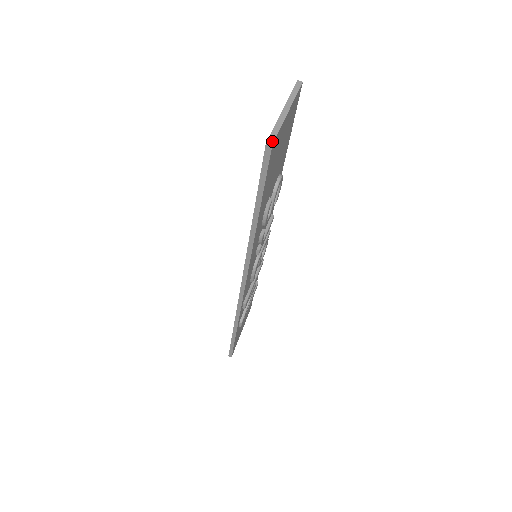
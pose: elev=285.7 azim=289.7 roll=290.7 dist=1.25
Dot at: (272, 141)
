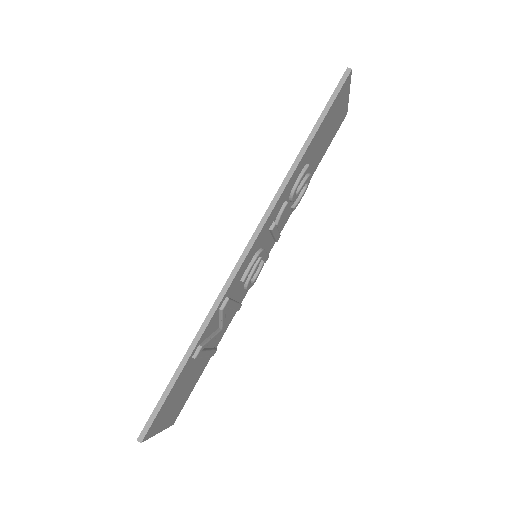
Dot at: (351, 71)
